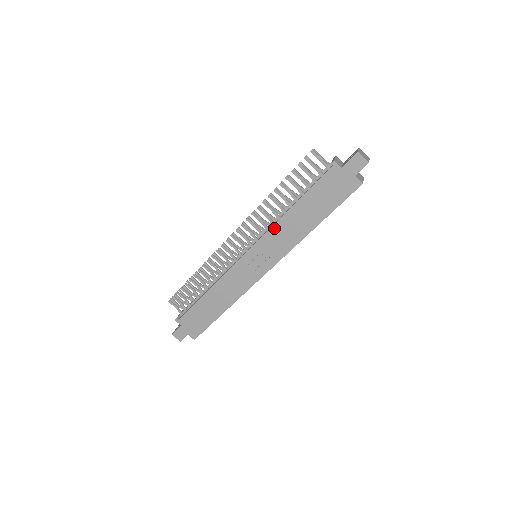
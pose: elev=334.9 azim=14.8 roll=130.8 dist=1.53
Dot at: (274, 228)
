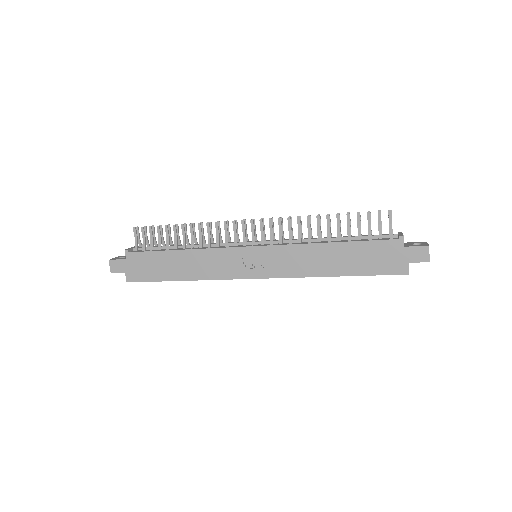
Dot at: (298, 247)
